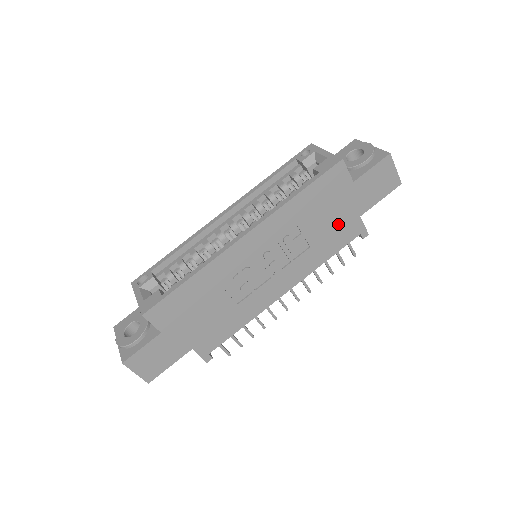
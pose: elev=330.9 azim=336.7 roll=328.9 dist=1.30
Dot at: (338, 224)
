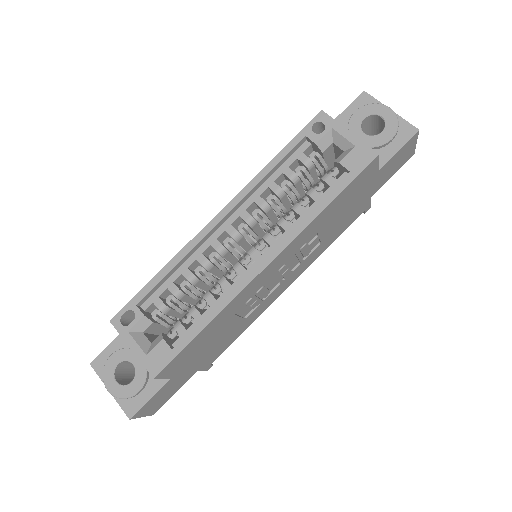
Dot at: (351, 212)
